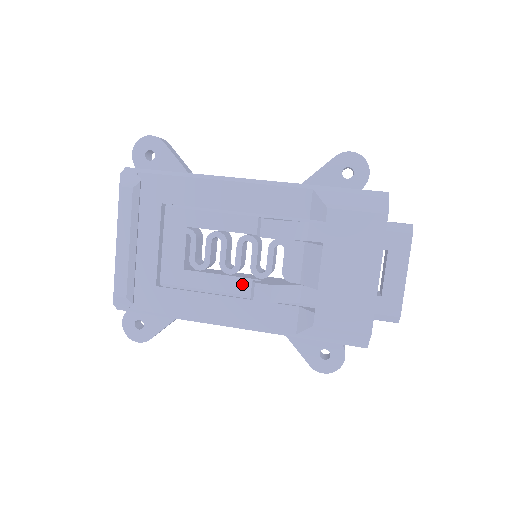
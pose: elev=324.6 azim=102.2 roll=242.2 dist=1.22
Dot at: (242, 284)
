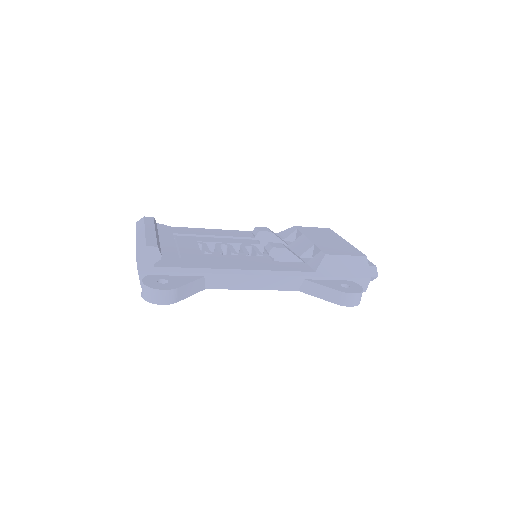
Dot at: (255, 258)
